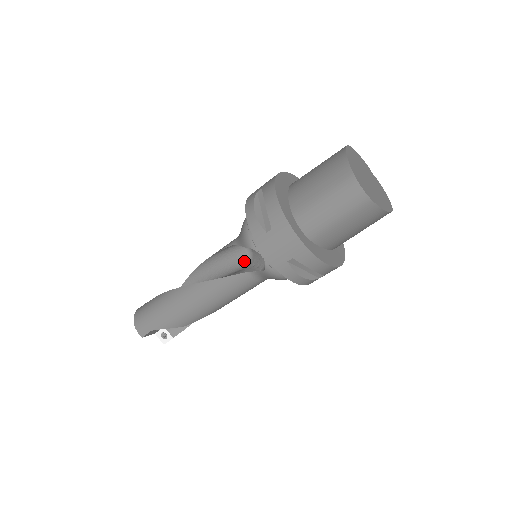
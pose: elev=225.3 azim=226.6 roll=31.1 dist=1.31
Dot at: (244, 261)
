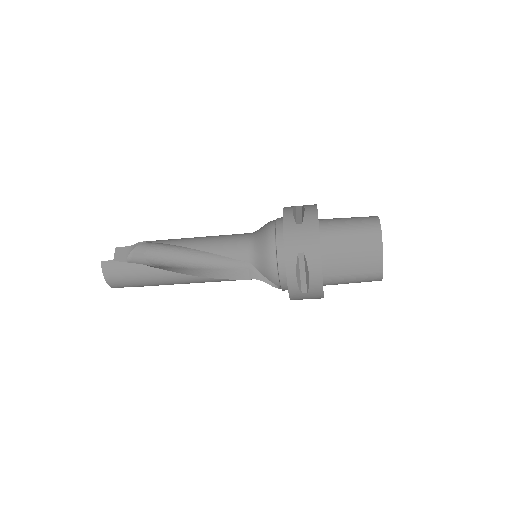
Dot at: occluded
